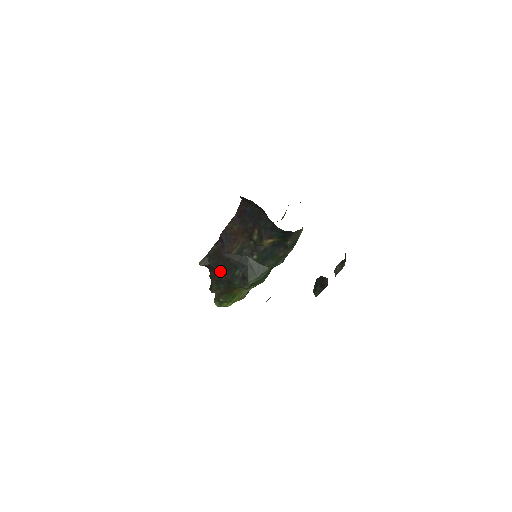
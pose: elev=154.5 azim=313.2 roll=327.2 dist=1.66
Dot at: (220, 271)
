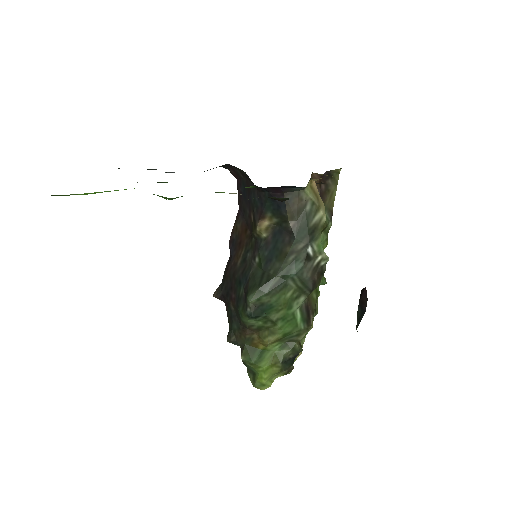
Dot at: (229, 298)
